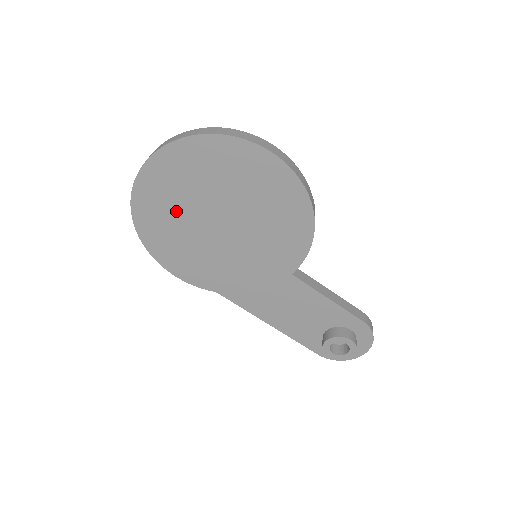
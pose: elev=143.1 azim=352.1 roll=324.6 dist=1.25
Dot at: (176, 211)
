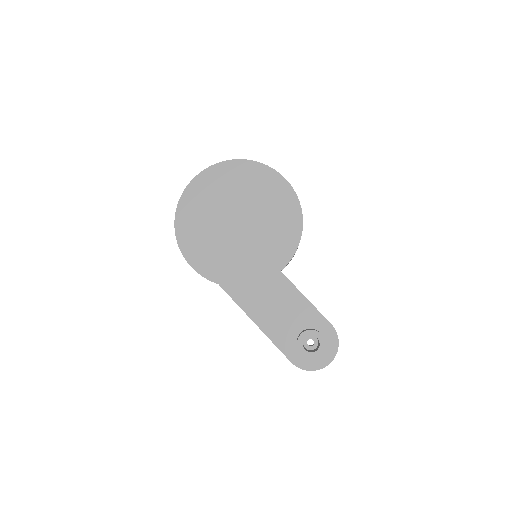
Dot at: (209, 209)
